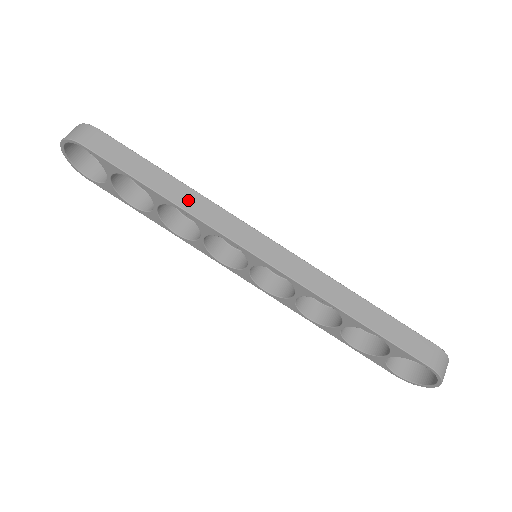
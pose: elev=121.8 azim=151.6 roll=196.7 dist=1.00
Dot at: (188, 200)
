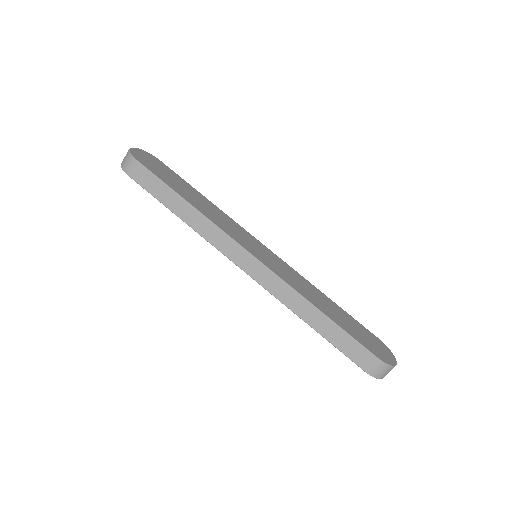
Dot at: (197, 222)
